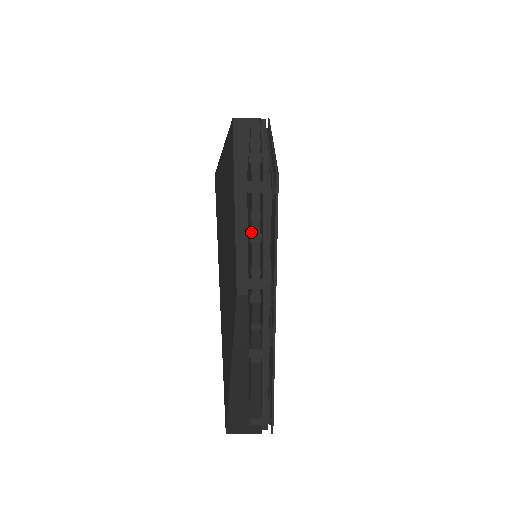
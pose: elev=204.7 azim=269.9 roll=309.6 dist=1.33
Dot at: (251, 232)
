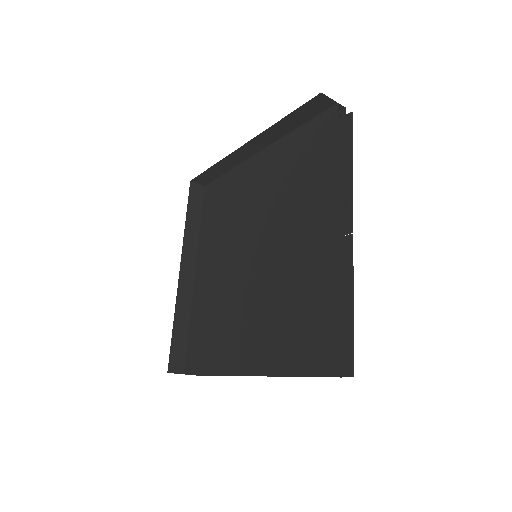
Dot at: (251, 182)
